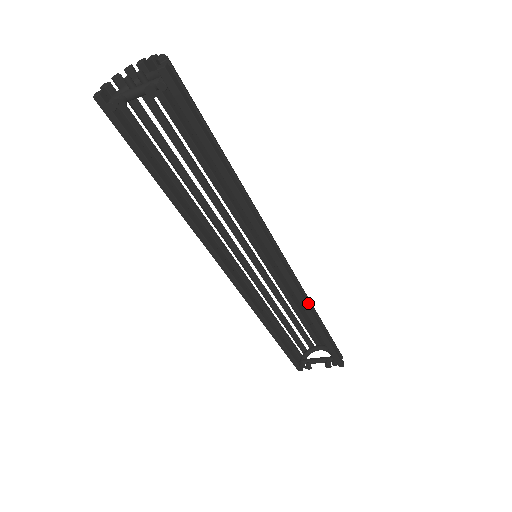
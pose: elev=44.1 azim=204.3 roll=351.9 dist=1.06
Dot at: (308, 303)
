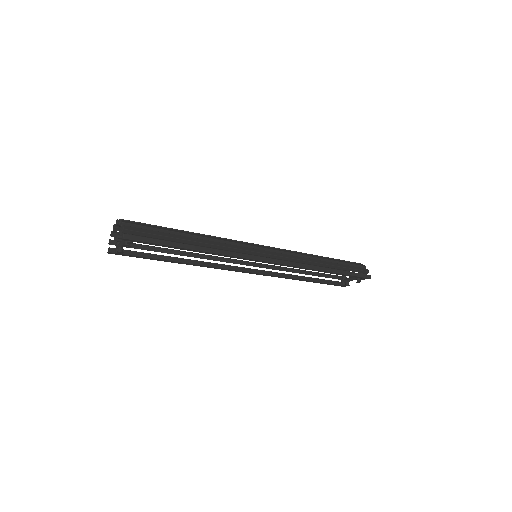
Dot at: (308, 266)
